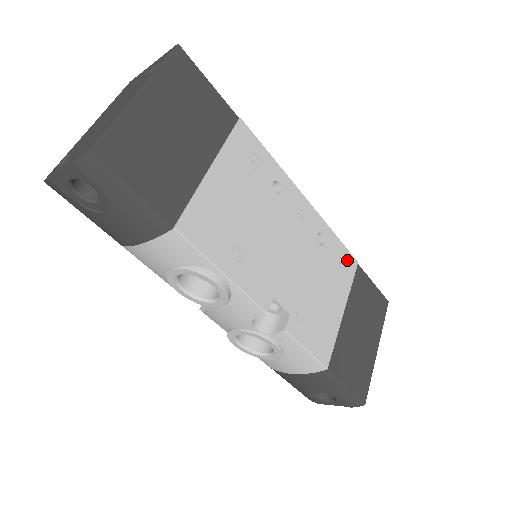
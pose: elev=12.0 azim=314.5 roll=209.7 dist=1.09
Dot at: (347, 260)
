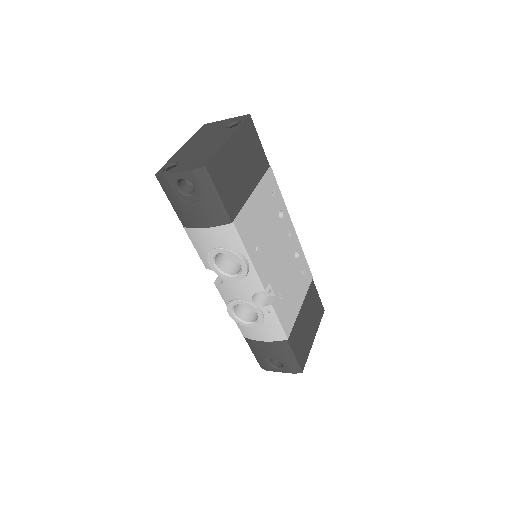
Dot at: (308, 274)
